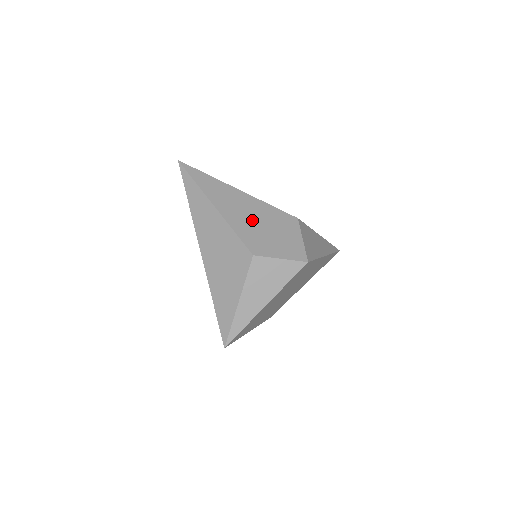
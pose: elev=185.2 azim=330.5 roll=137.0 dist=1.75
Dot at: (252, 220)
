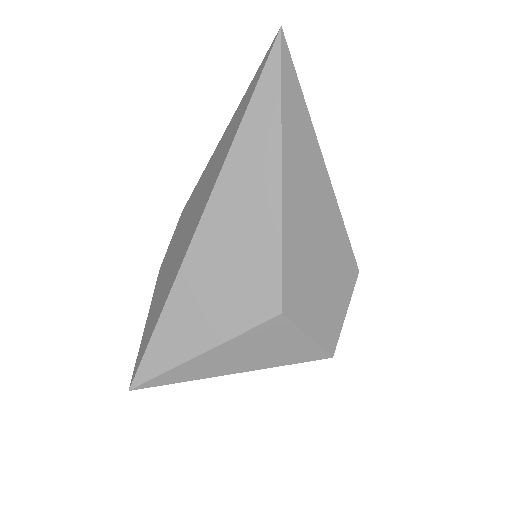
Dot at: (313, 241)
